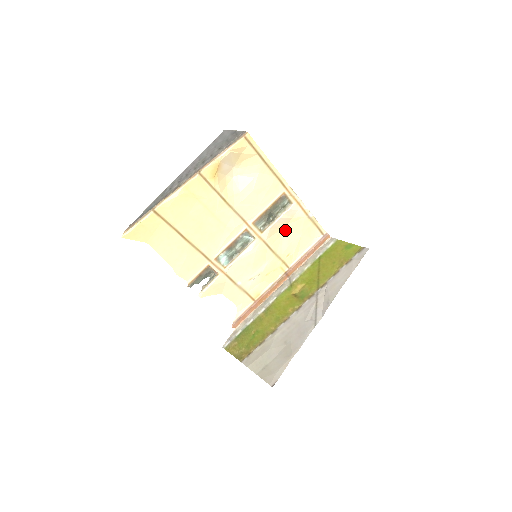
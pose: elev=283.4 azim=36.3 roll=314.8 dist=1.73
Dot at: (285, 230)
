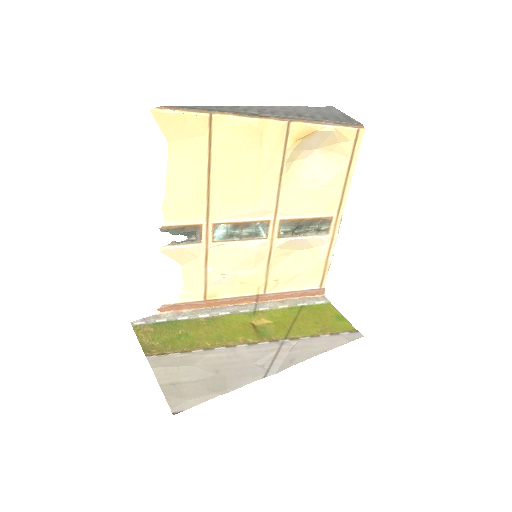
Dot at: (296, 253)
